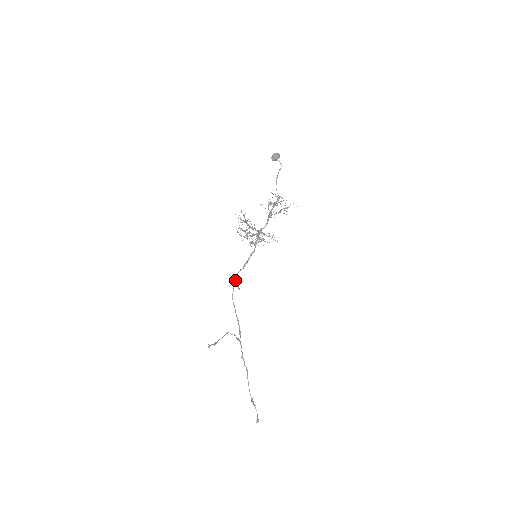
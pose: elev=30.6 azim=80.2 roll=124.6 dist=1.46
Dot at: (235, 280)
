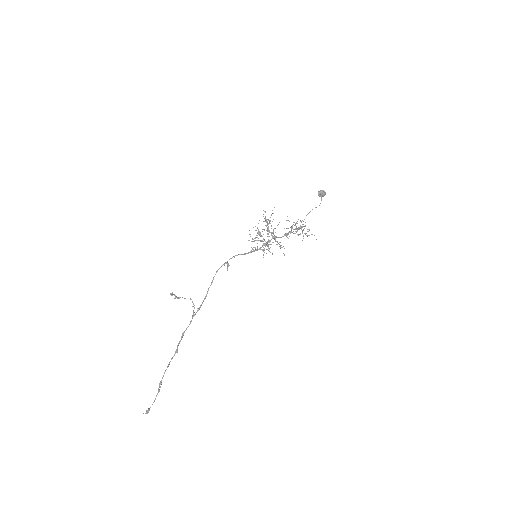
Dot at: (229, 259)
